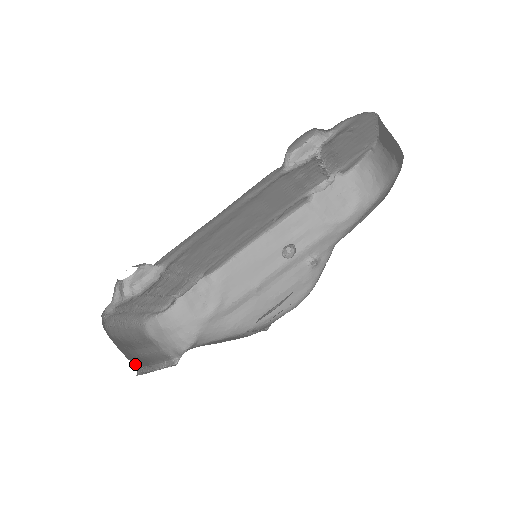
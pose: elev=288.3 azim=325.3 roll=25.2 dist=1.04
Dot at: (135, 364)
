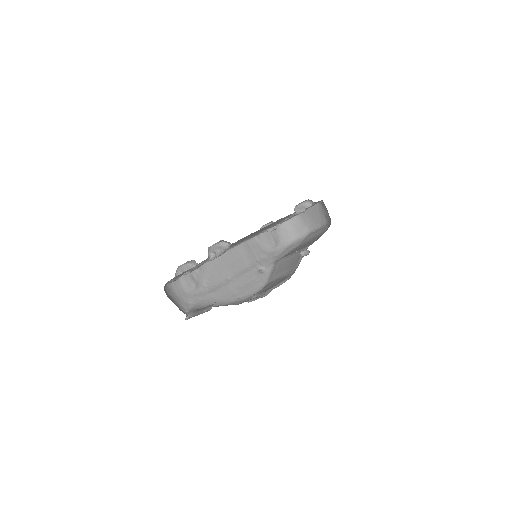
Dot at: occluded
